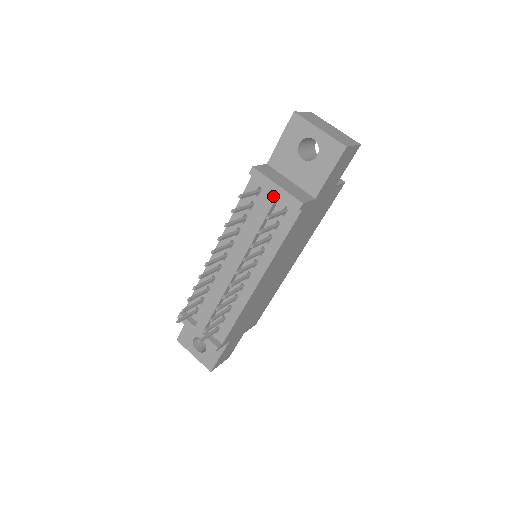
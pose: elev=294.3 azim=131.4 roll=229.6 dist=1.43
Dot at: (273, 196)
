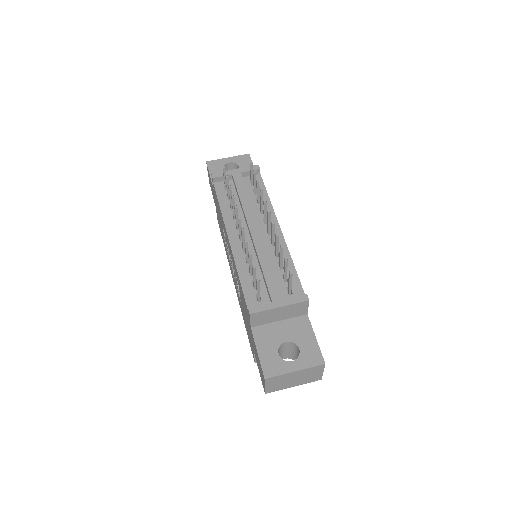
Dot at: (239, 175)
